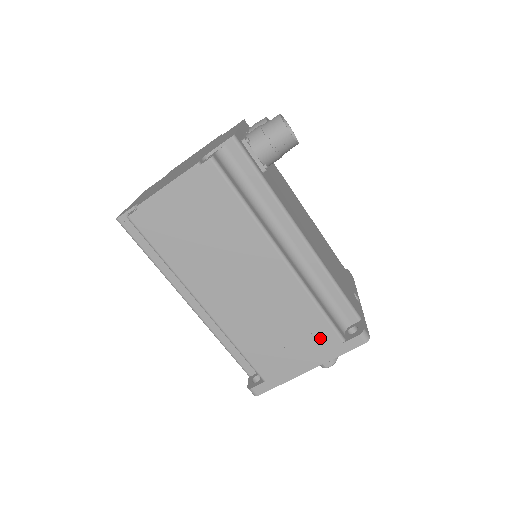
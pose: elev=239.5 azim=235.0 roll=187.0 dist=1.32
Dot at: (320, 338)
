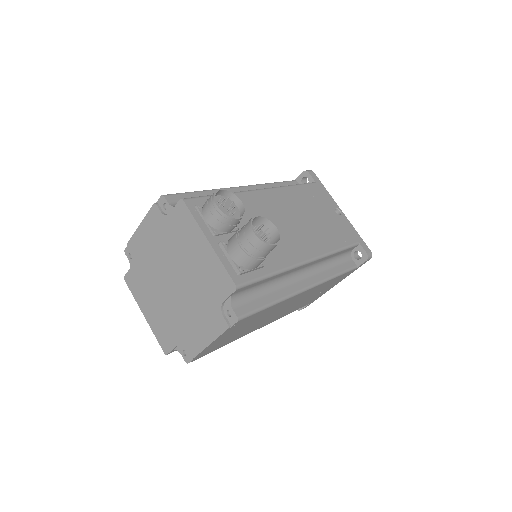
Dot at: (340, 278)
